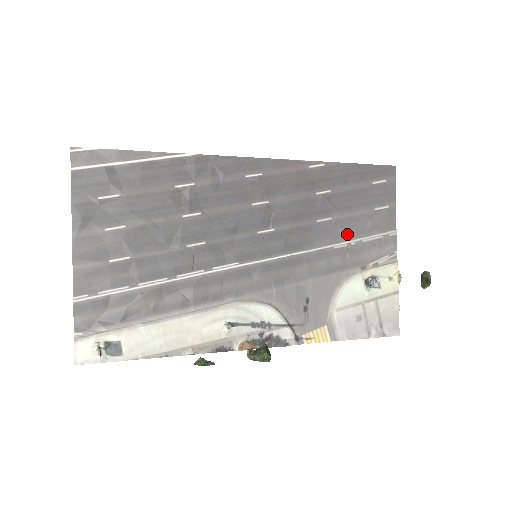
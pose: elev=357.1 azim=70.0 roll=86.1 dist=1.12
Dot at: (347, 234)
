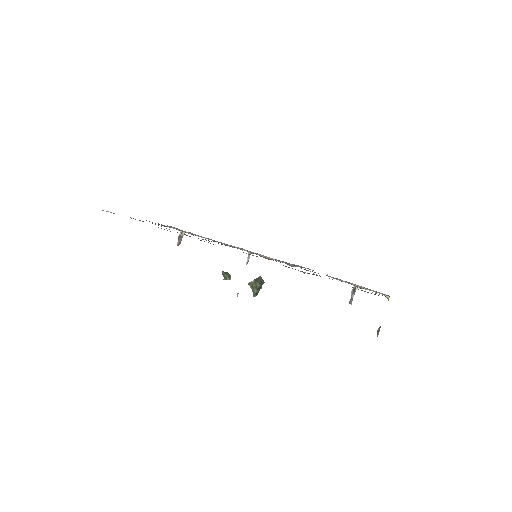
Dot at: occluded
